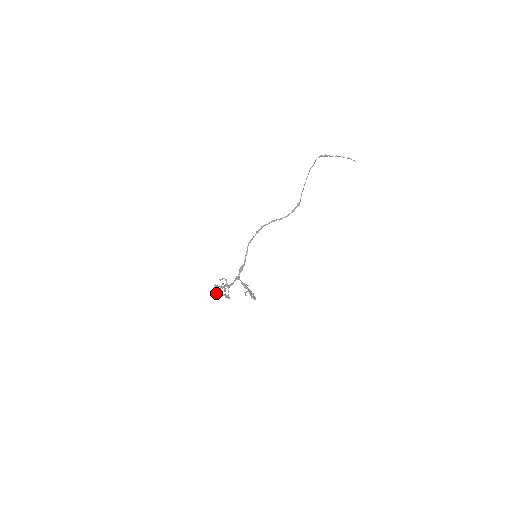
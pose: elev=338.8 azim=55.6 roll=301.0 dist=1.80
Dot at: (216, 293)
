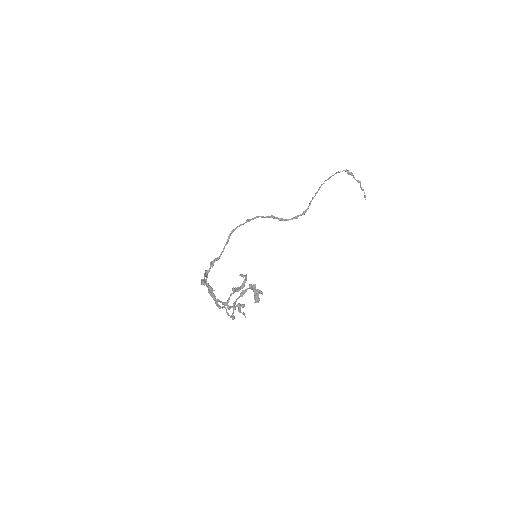
Dot at: (258, 300)
